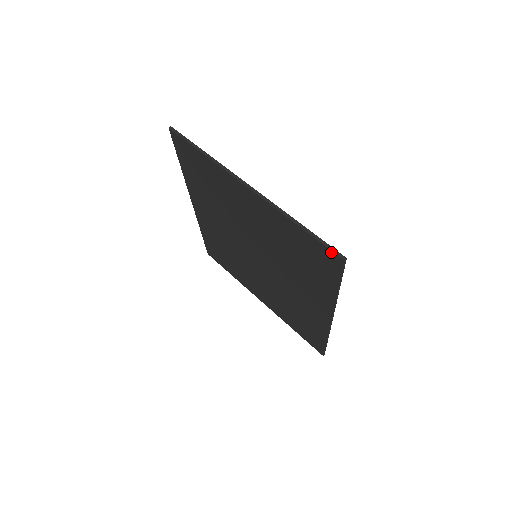
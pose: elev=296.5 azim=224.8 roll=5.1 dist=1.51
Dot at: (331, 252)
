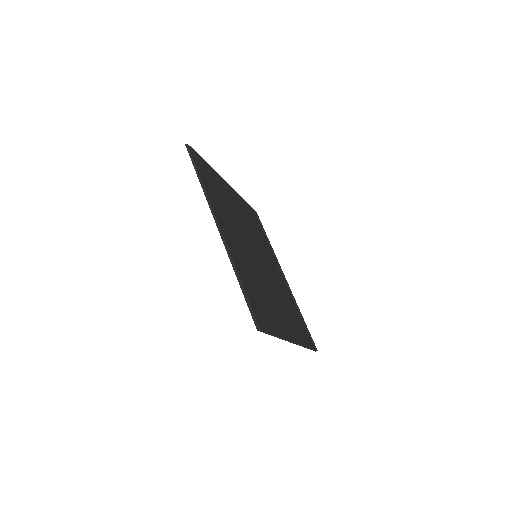
Dot at: occluded
